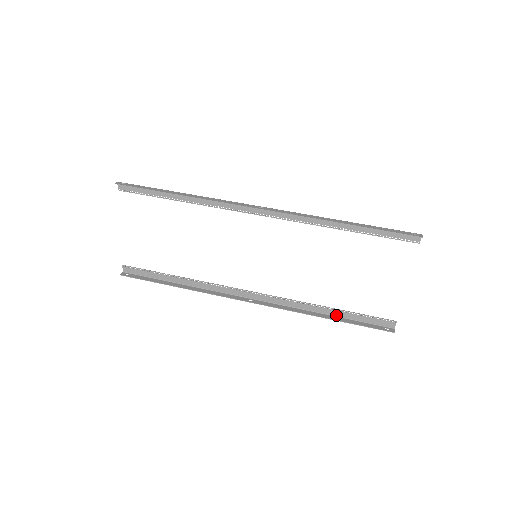
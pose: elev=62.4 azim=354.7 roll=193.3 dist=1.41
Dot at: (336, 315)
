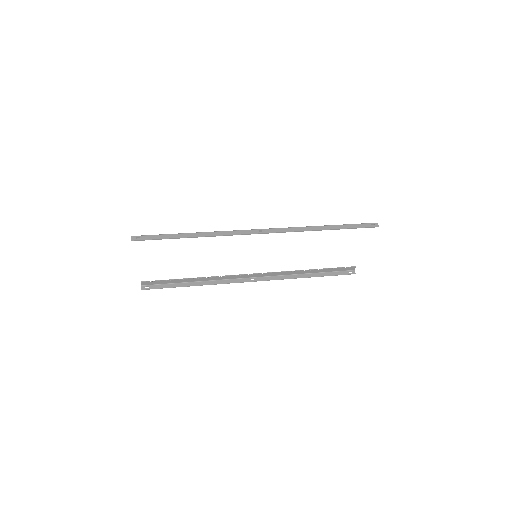
Dot at: (315, 272)
